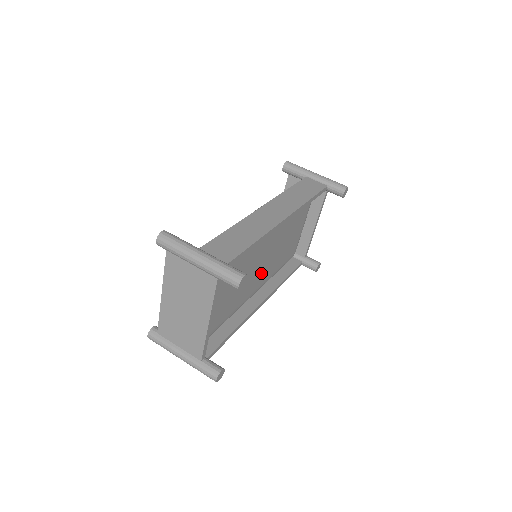
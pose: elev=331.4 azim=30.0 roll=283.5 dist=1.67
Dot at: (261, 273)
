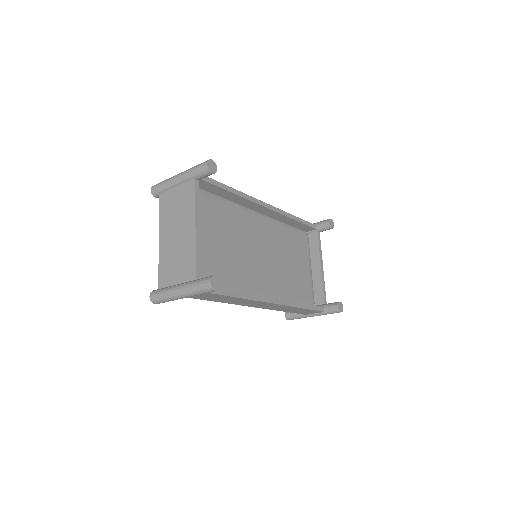
Dot at: (266, 275)
